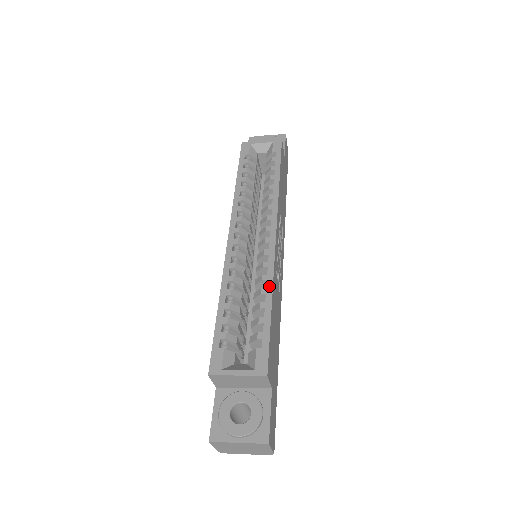
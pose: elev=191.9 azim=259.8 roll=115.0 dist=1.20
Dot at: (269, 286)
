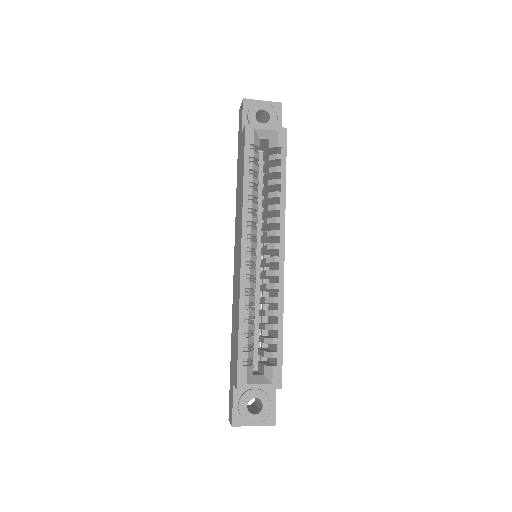
Dot at: (280, 309)
